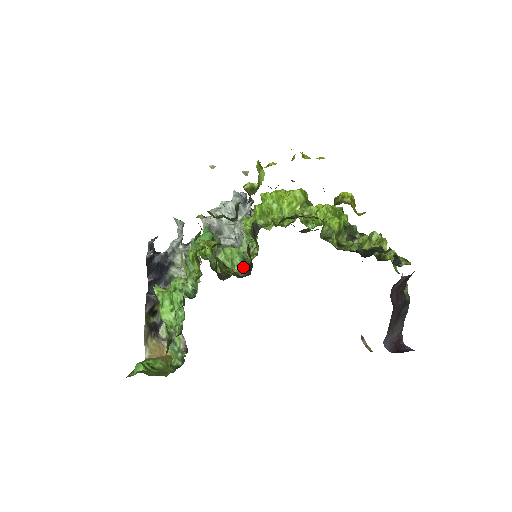
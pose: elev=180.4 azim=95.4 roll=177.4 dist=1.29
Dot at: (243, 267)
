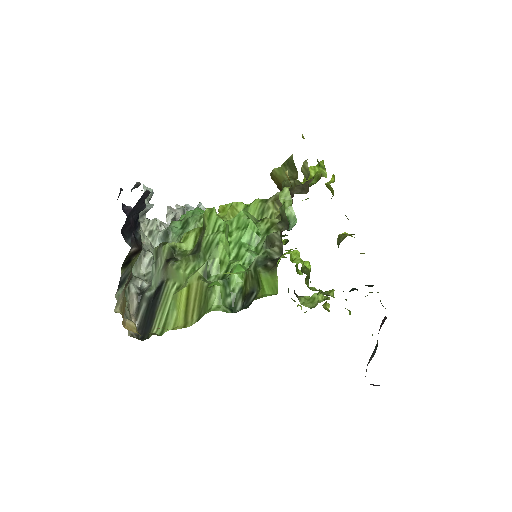
Dot at: occluded
